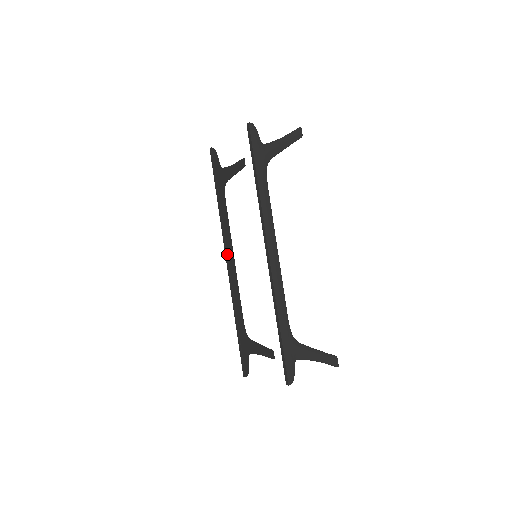
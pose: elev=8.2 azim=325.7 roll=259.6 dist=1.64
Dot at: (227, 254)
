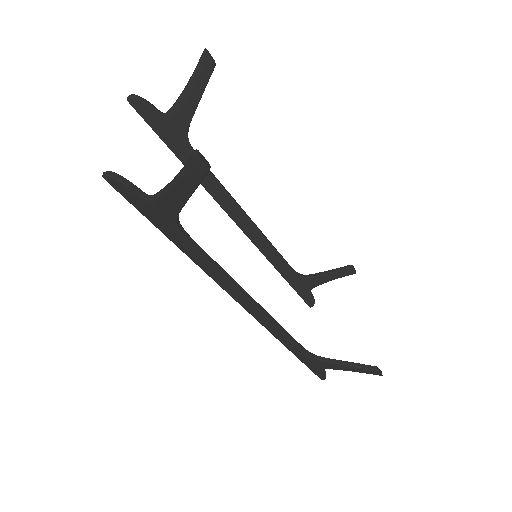
Dot at: (235, 222)
